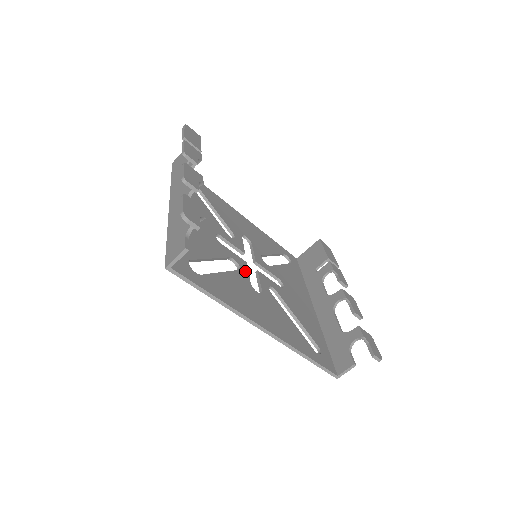
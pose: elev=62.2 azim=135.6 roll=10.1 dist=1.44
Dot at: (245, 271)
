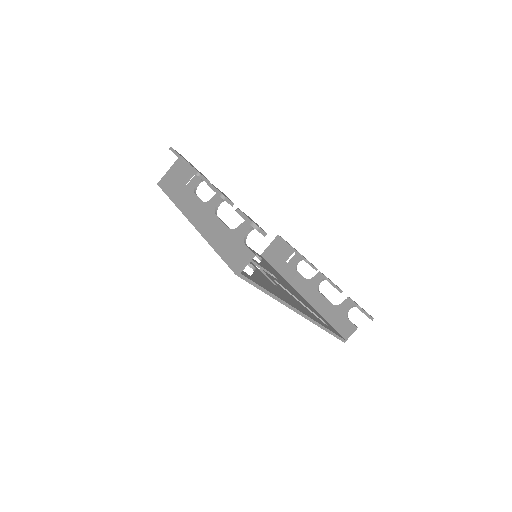
Dot at: (258, 270)
